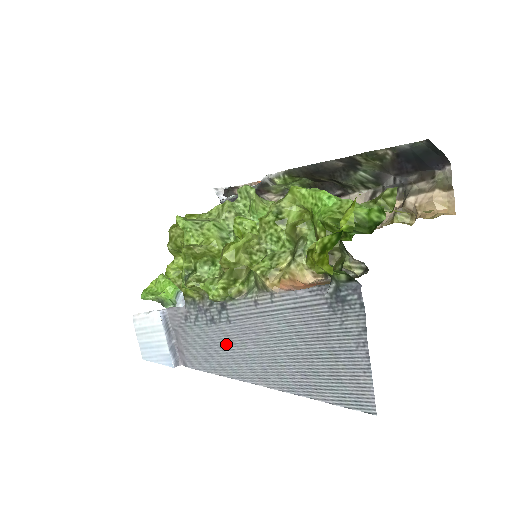
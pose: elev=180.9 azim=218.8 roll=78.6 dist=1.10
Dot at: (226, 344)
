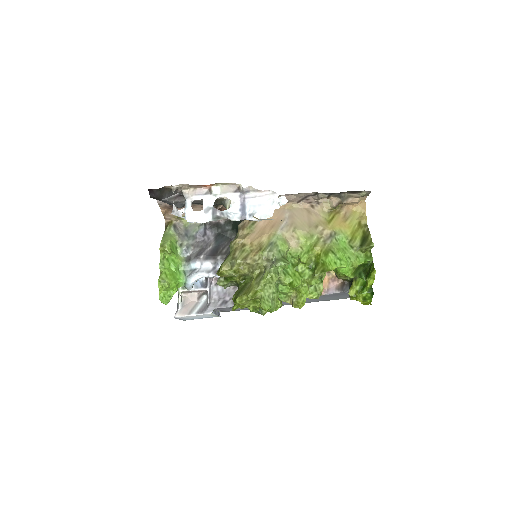
Dot at: occluded
